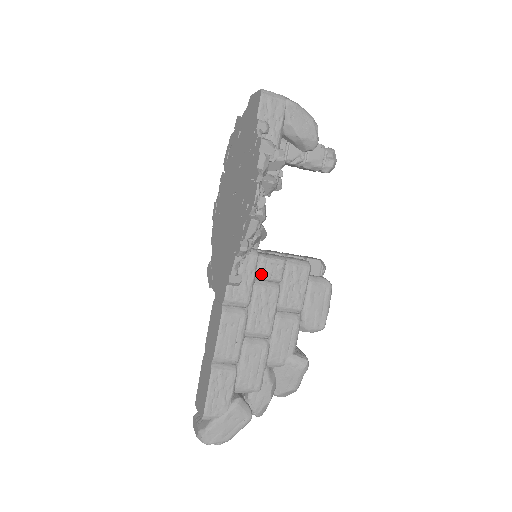
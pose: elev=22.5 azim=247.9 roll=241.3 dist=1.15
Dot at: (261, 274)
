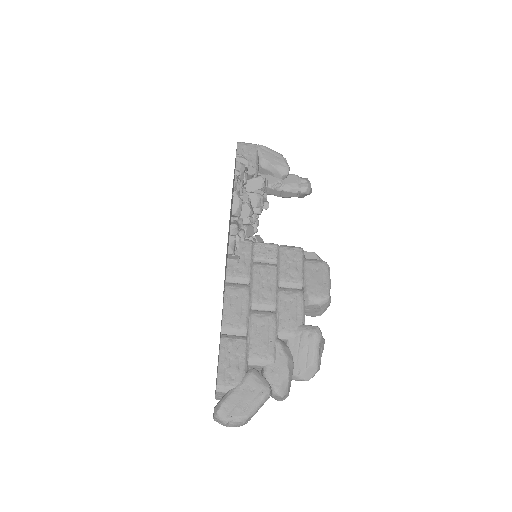
Dot at: (257, 255)
